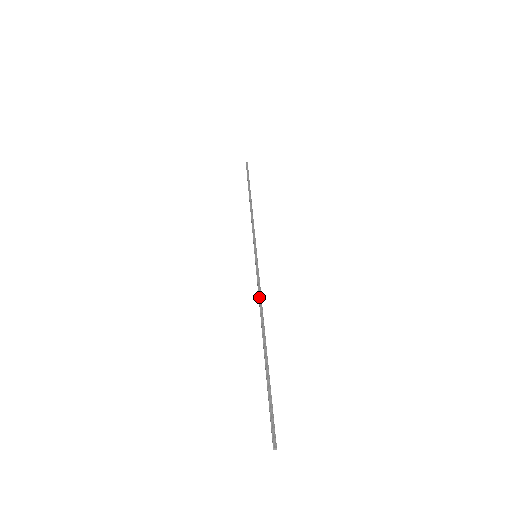
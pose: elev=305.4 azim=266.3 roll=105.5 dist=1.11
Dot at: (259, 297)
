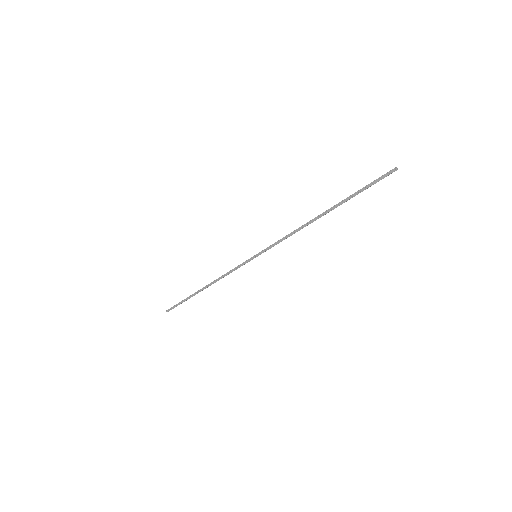
Dot at: (290, 233)
